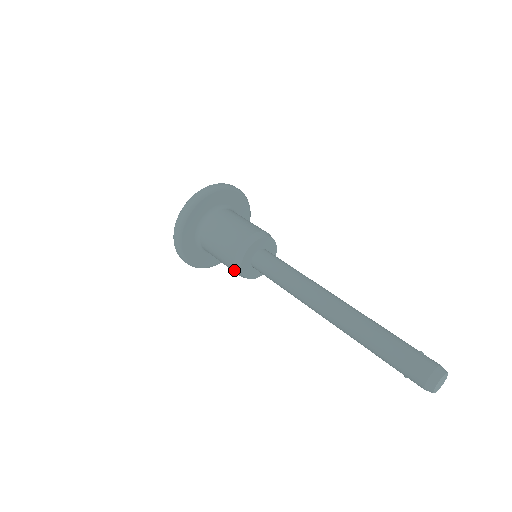
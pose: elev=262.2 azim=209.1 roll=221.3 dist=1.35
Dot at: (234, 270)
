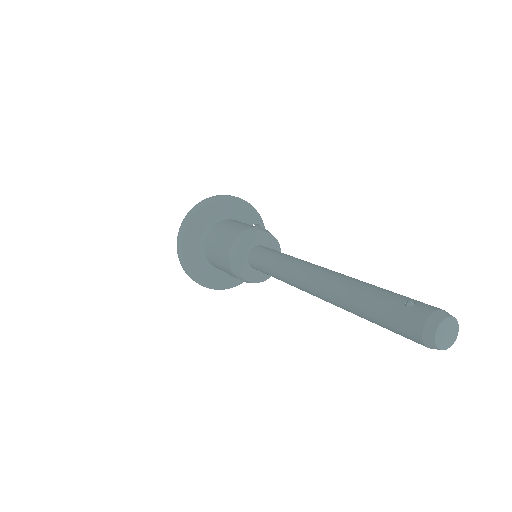
Dot at: occluded
